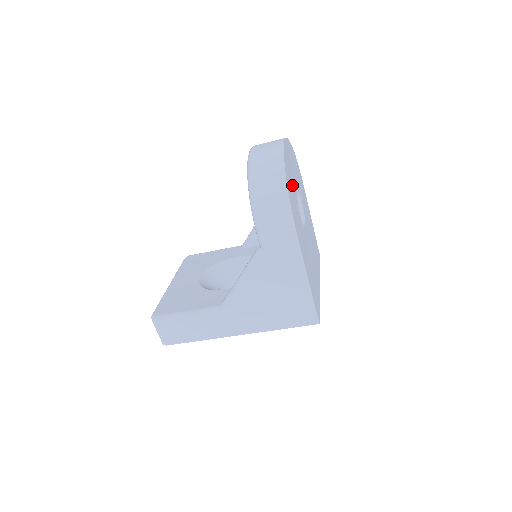
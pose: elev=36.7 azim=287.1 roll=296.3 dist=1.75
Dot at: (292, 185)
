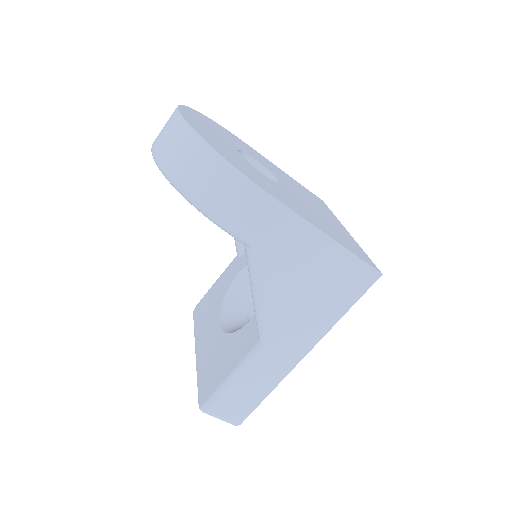
Dot at: (226, 149)
